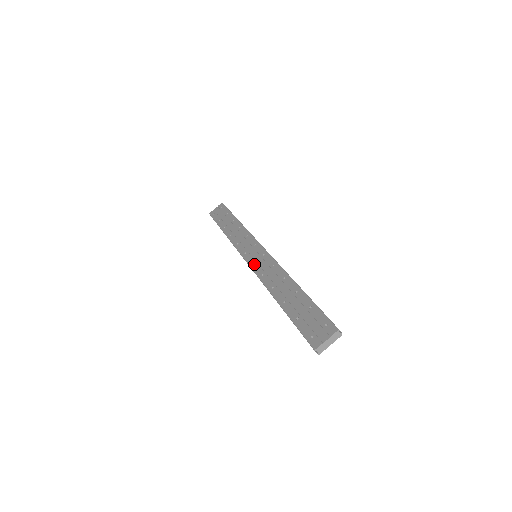
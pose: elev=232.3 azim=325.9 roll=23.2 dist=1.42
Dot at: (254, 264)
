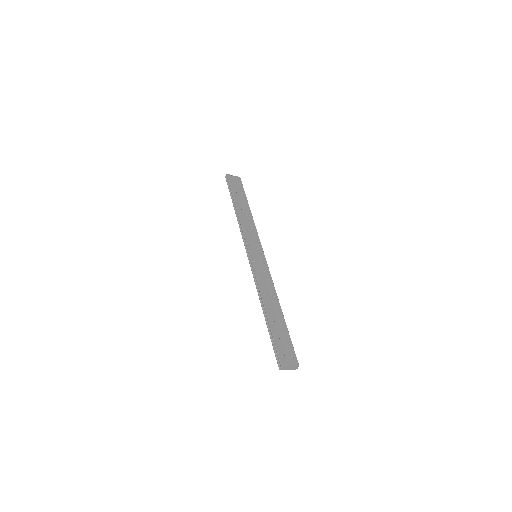
Dot at: (255, 263)
